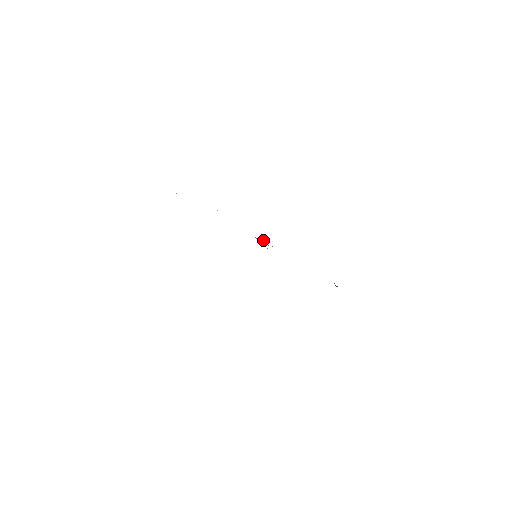
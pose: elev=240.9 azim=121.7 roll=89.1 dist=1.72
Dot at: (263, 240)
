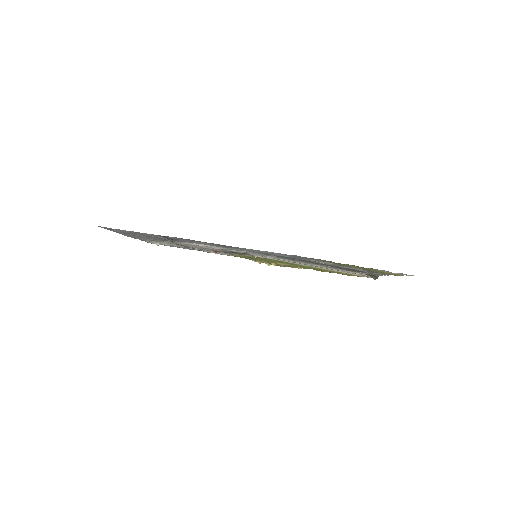
Dot at: (268, 264)
